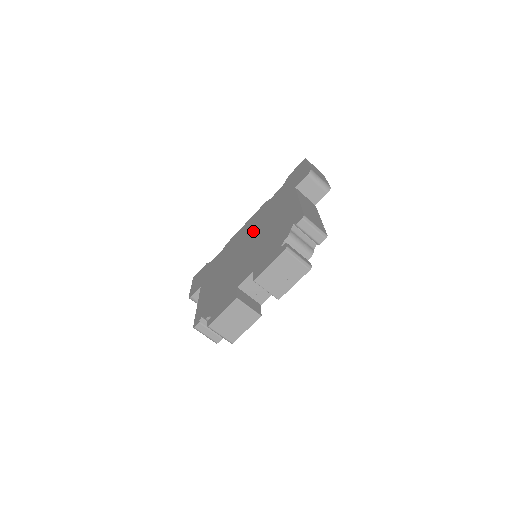
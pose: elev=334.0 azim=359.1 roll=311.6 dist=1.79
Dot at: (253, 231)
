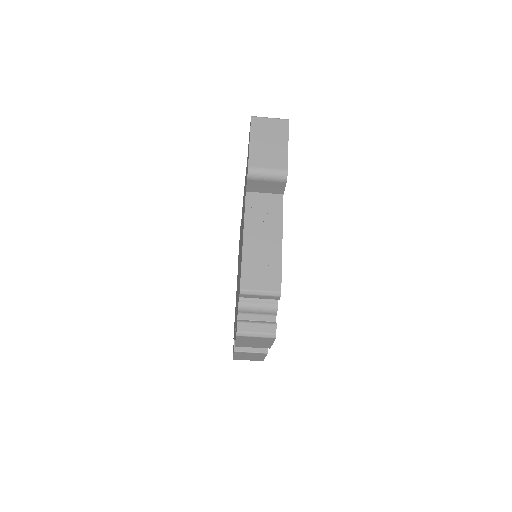
Dot at: occluded
